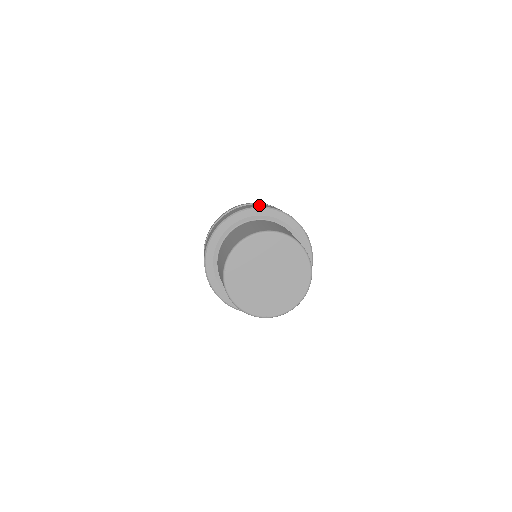
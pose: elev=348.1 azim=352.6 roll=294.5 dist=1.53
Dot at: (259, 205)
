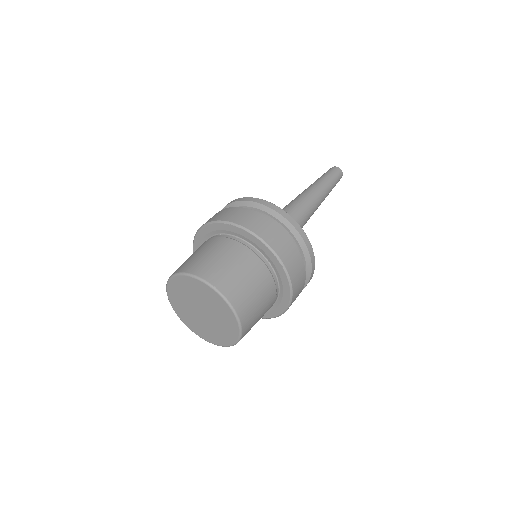
Dot at: (236, 215)
